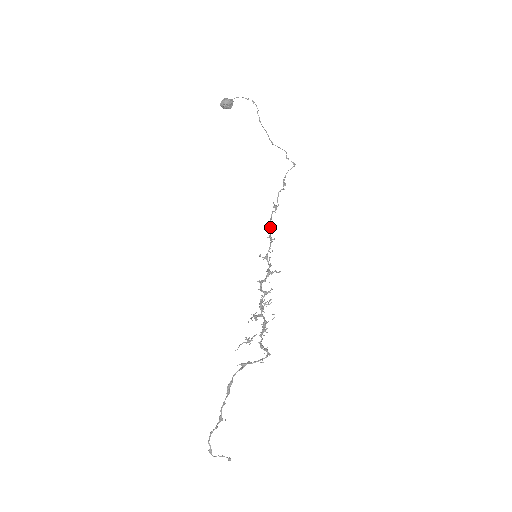
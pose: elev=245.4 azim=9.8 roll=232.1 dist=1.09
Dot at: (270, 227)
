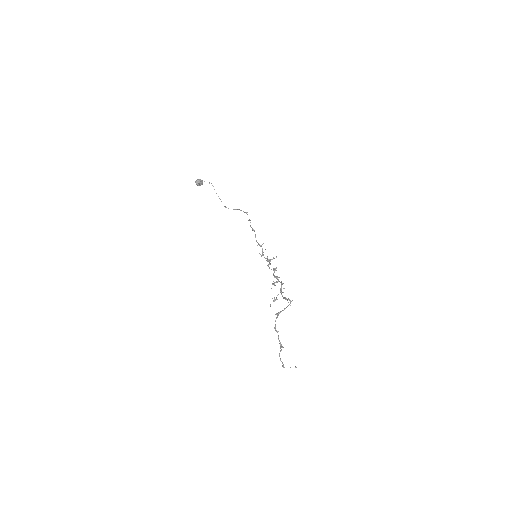
Dot at: (256, 240)
